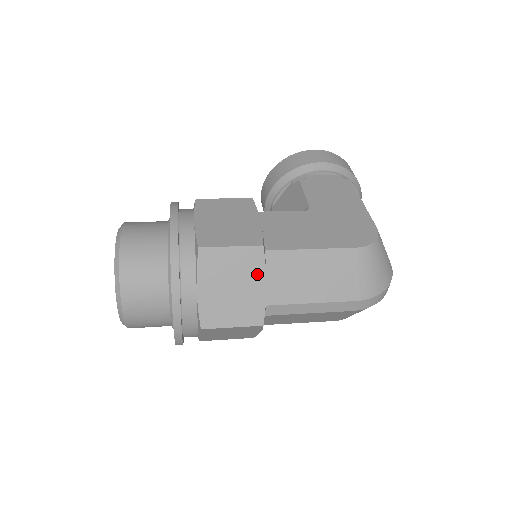
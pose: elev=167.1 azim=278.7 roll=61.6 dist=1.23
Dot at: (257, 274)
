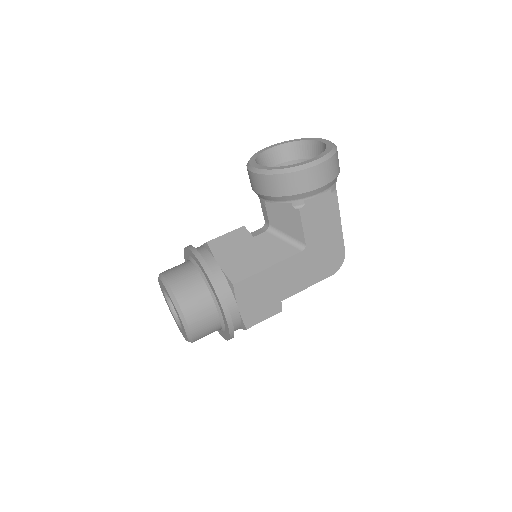
Dot at: occluded
